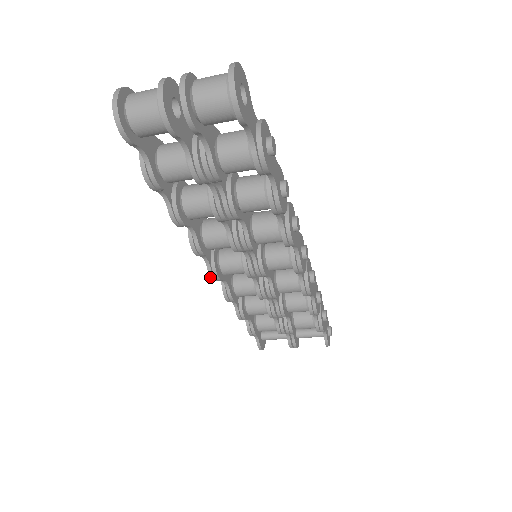
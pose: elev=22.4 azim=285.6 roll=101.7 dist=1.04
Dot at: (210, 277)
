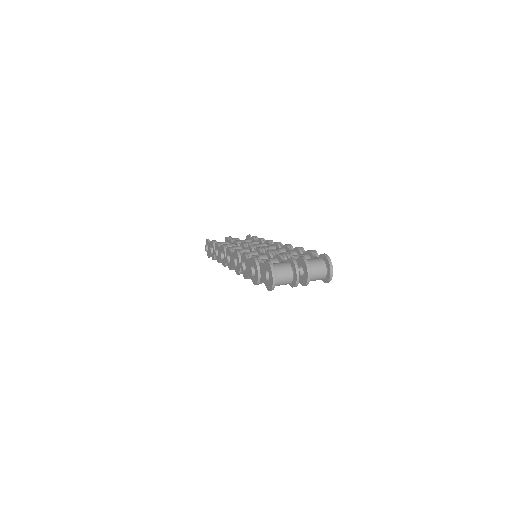
Dot at: occluded
